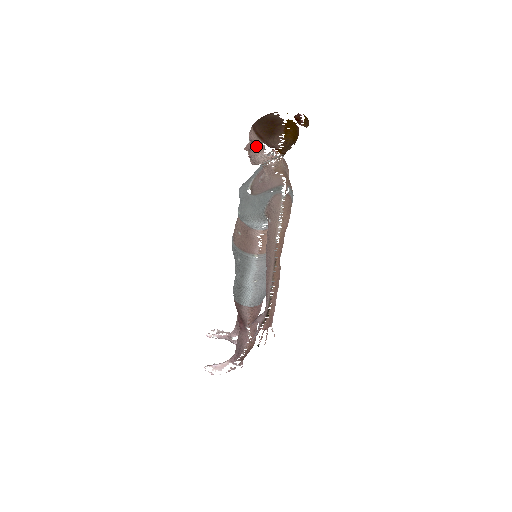
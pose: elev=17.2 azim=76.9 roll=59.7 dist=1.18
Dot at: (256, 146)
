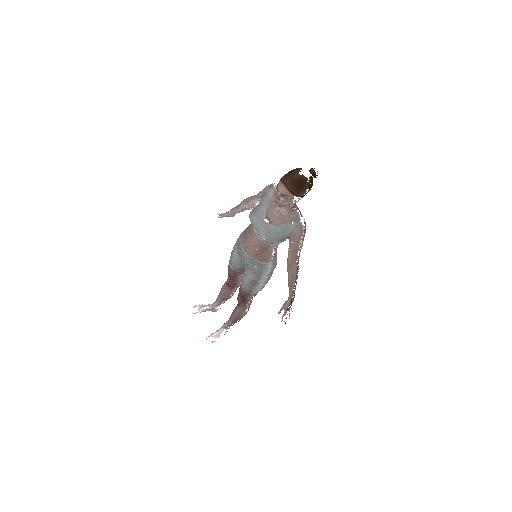
Dot at: (287, 198)
